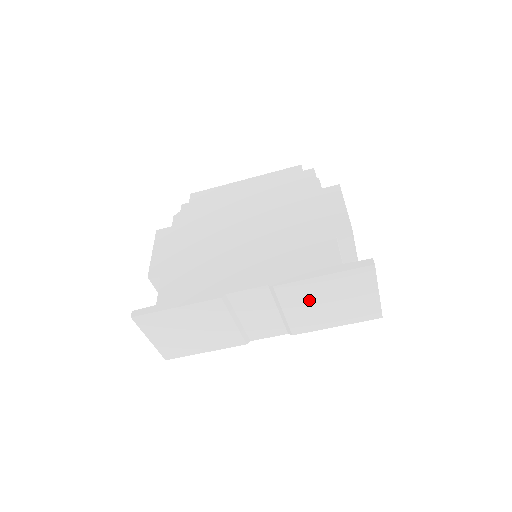
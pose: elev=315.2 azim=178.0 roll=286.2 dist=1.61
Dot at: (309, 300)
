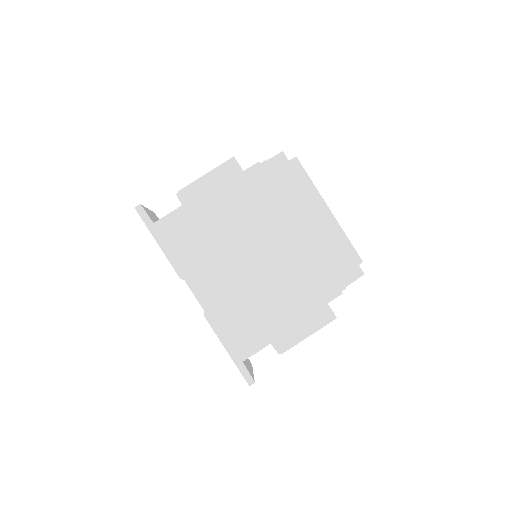
Dot at: occluded
